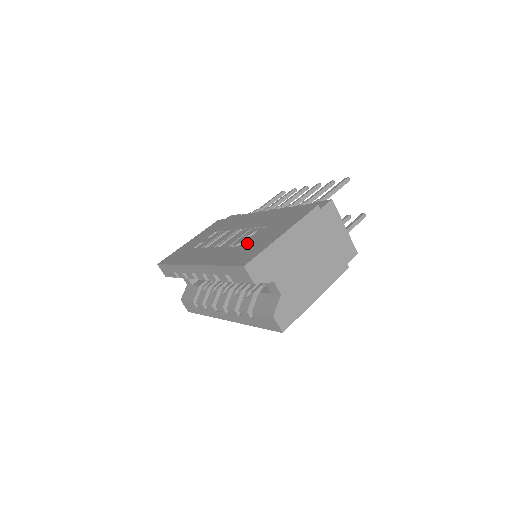
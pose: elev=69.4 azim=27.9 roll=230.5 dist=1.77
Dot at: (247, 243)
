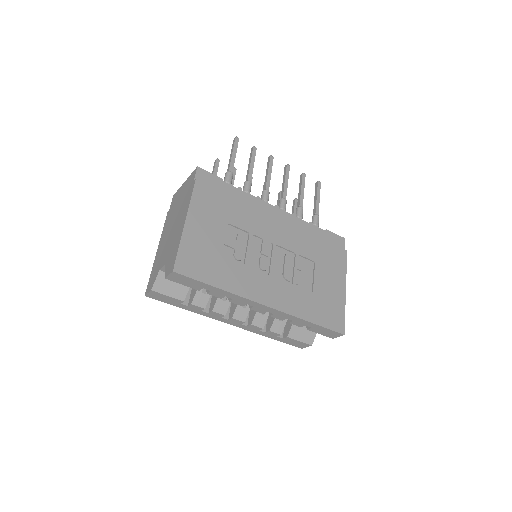
Dot at: (316, 290)
